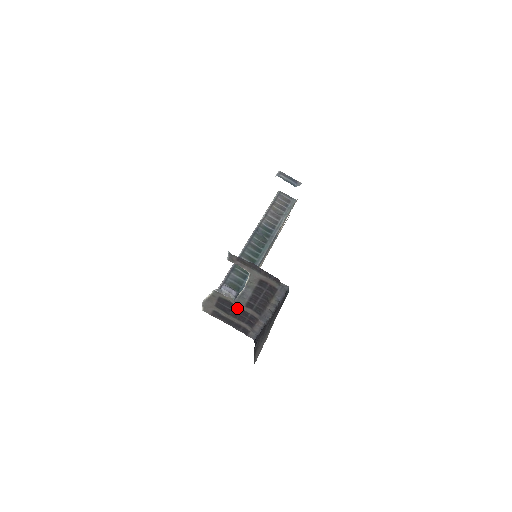
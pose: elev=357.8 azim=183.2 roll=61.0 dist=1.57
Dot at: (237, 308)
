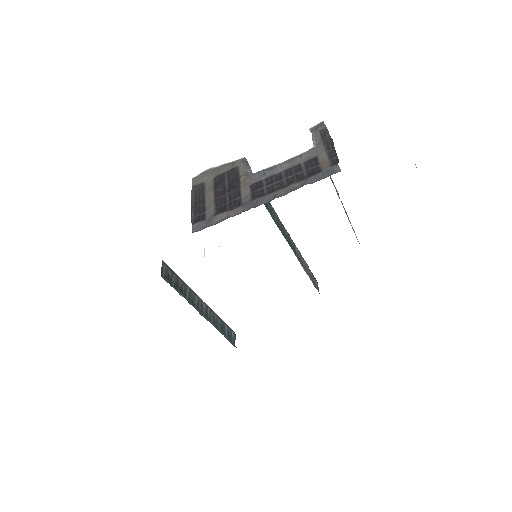
Dot at: (237, 186)
